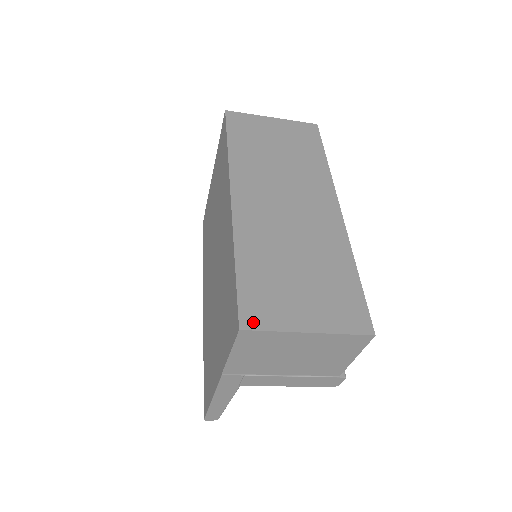
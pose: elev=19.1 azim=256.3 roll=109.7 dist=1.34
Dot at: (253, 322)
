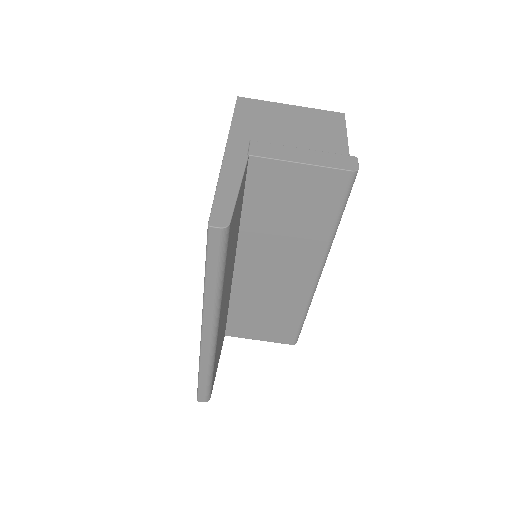
Dot at: occluded
